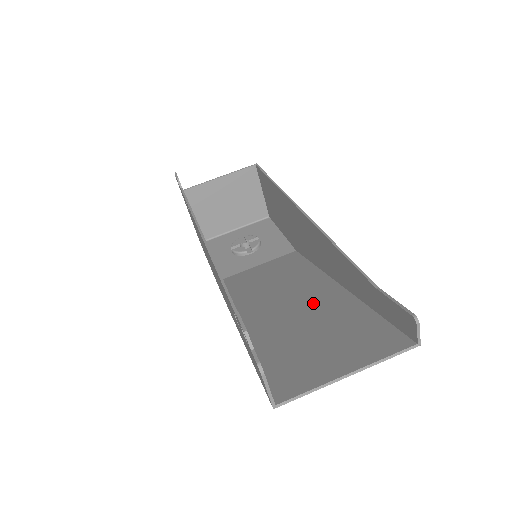
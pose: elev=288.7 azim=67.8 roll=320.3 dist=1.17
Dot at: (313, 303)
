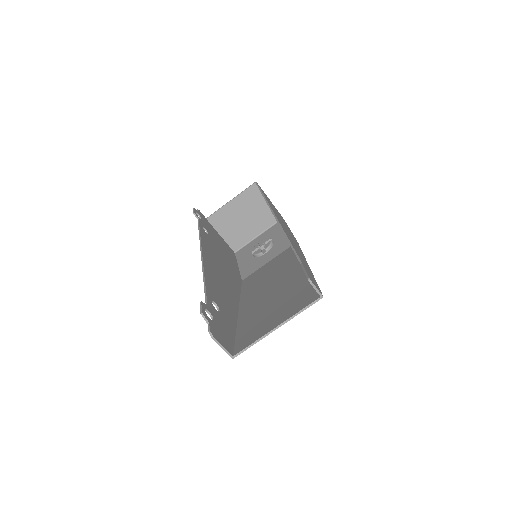
Dot at: (284, 283)
